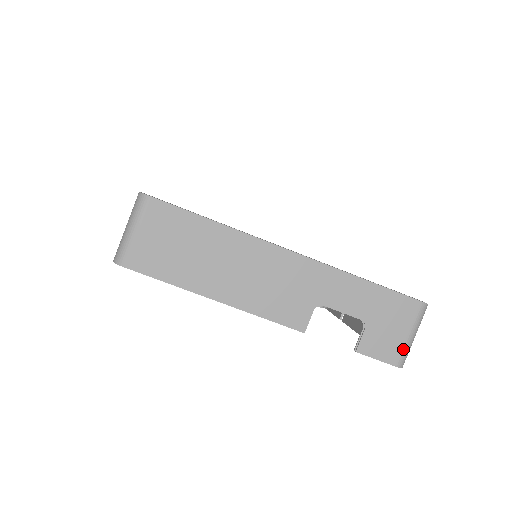
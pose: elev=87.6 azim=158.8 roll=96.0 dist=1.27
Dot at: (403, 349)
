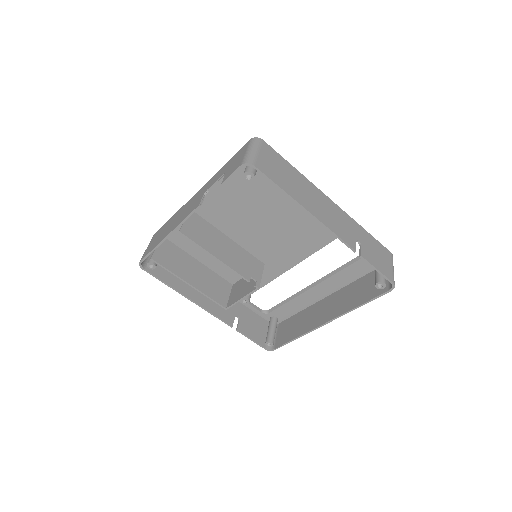
Dot at: (244, 158)
